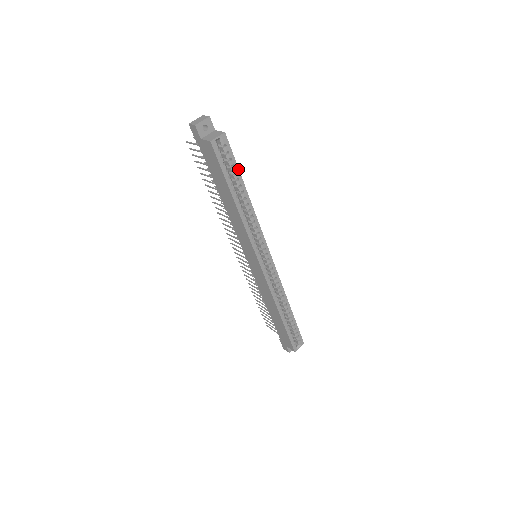
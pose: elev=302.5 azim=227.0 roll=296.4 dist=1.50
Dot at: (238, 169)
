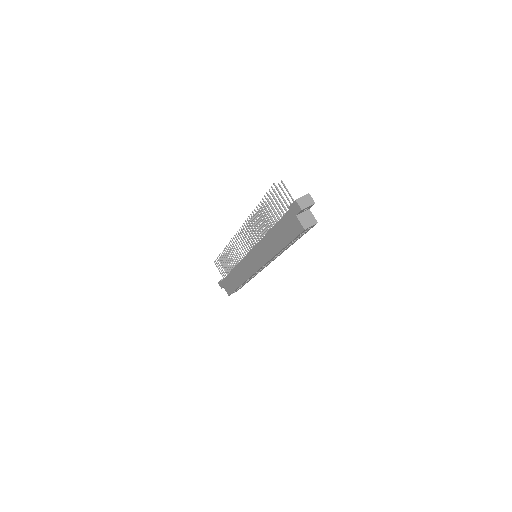
Dot at: occluded
